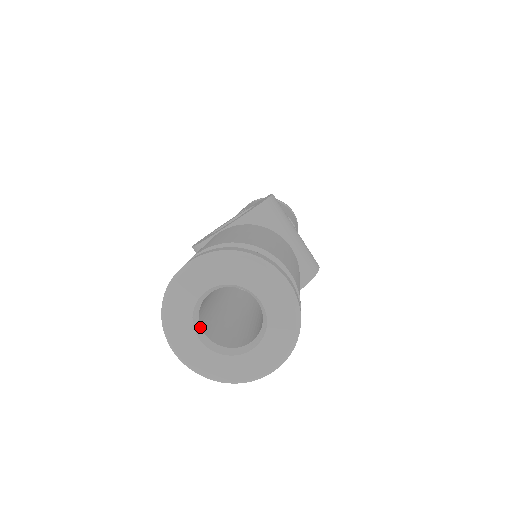
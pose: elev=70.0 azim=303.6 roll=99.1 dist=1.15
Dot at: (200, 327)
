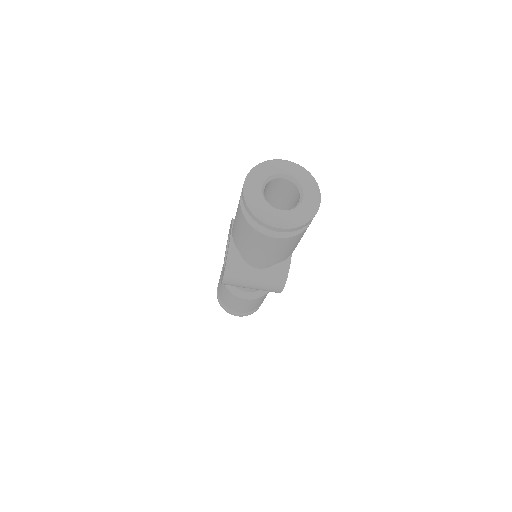
Dot at: (276, 209)
